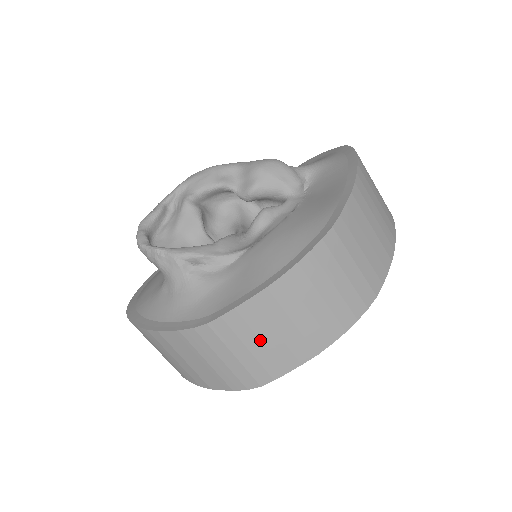
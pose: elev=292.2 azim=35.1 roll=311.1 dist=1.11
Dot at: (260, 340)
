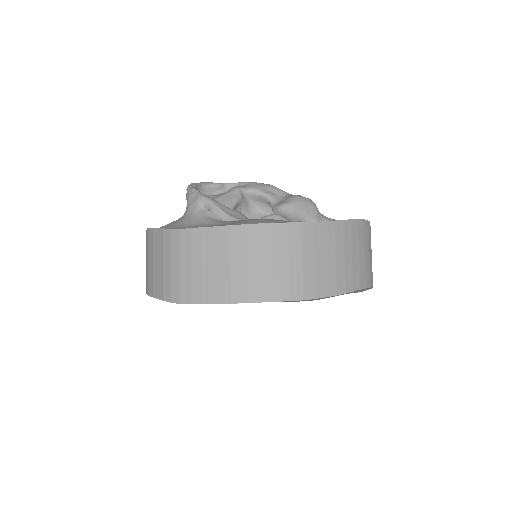
Dot at: (202, 263)
